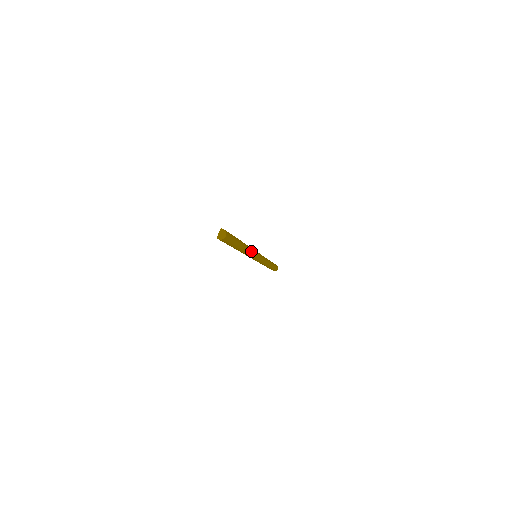
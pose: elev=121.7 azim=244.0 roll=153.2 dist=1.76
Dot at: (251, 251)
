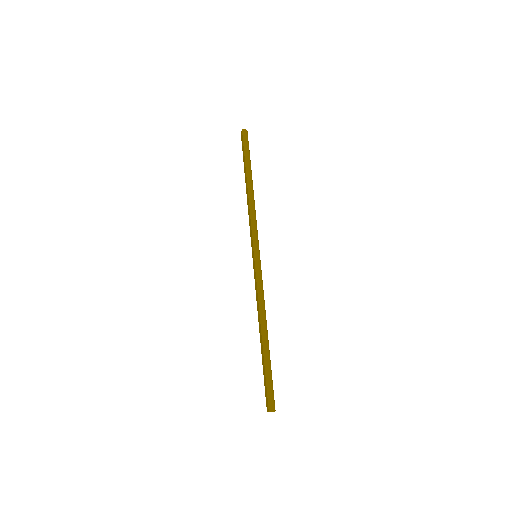
Dot at: (255, 216)
